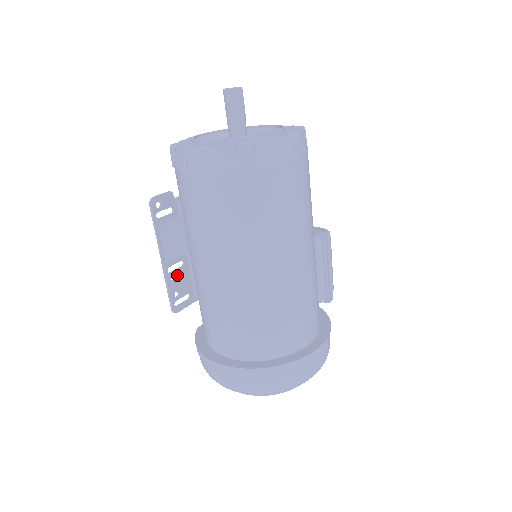
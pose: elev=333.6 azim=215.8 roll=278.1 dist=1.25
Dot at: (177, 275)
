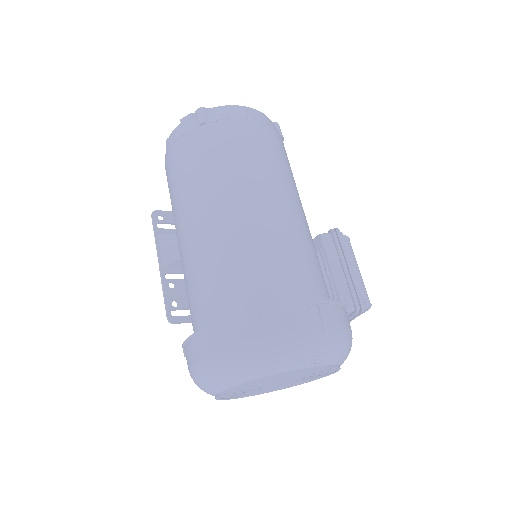
Dot at: (177, 285)
